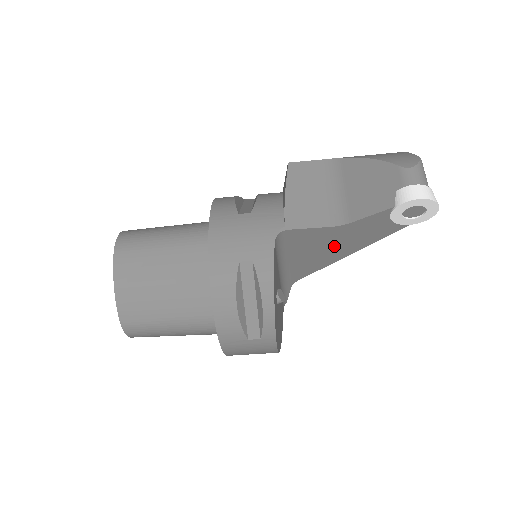
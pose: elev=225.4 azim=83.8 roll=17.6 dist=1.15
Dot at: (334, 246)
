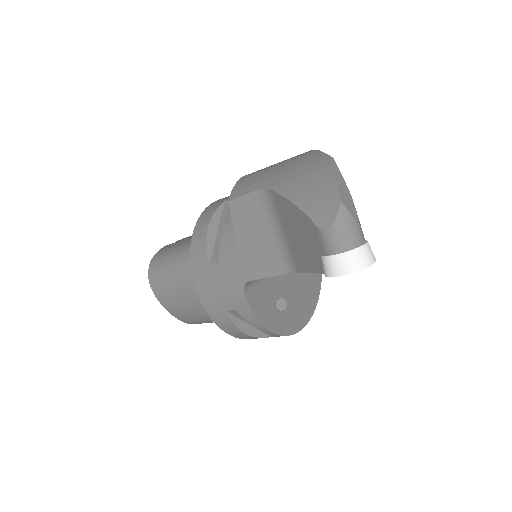
Dot at: occluded
